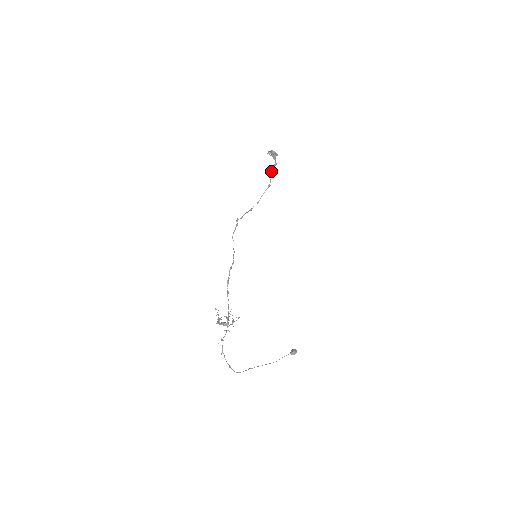
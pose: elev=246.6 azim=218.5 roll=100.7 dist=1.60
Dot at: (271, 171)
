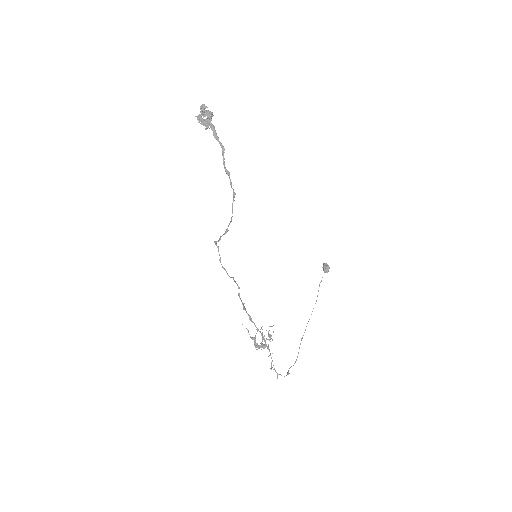
Dot at: occluded
